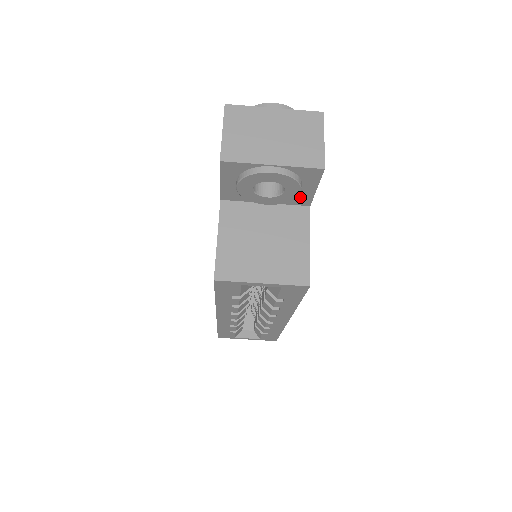
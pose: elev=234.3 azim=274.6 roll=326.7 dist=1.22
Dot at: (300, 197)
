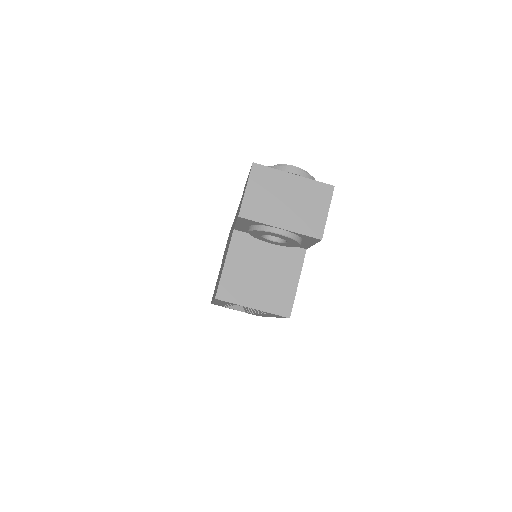
Dot at: occluded
